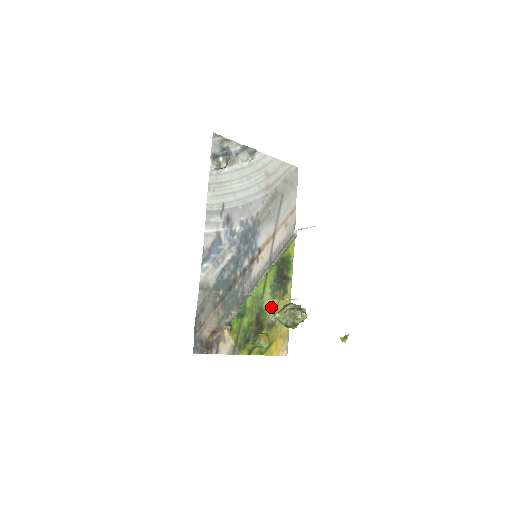
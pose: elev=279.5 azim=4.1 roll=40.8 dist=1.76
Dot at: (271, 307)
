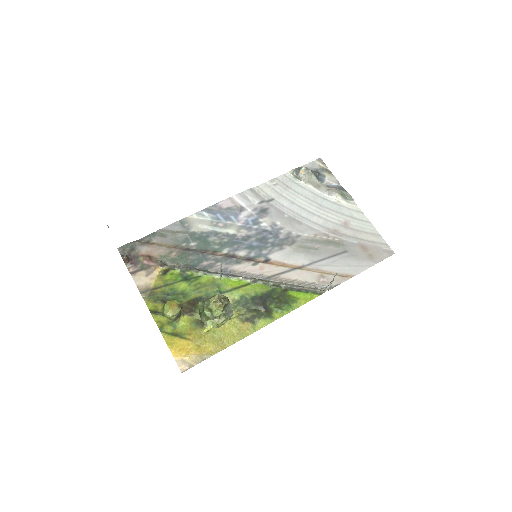
Dot at: occluded
